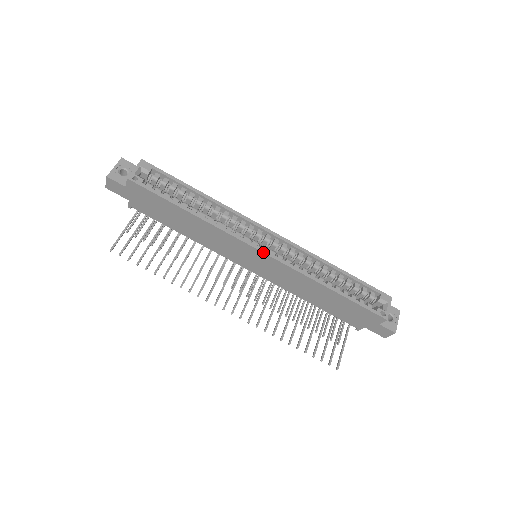
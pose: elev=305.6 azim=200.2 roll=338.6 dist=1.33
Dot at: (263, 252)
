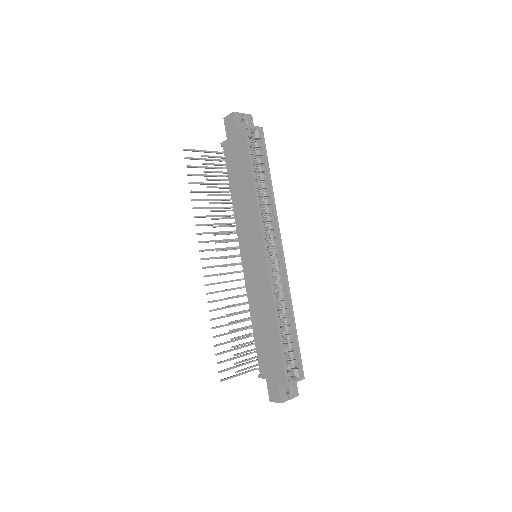
Dot at: (266, 254)
